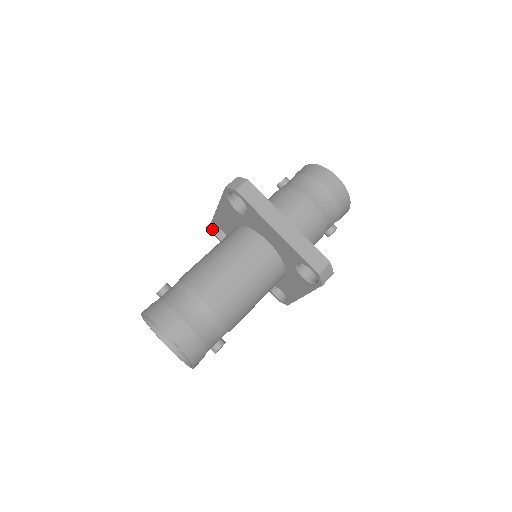
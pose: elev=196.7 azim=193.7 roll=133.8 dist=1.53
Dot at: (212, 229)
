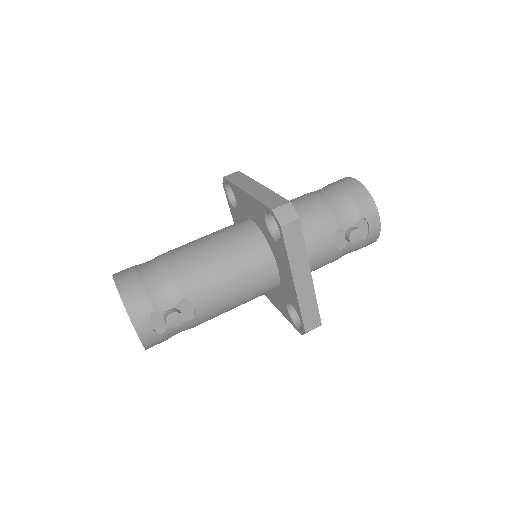
Dot at: occluded
